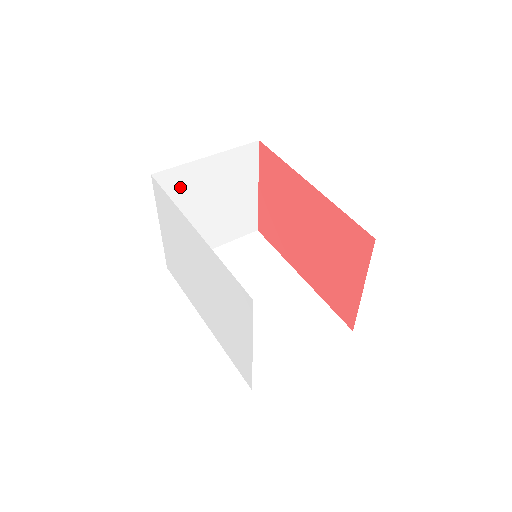
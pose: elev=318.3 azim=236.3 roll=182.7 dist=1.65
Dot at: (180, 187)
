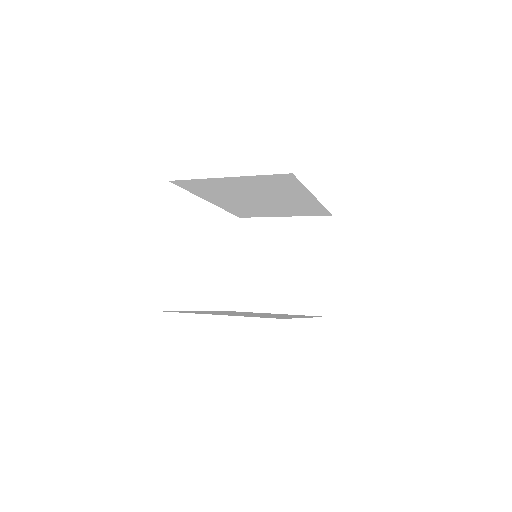
Dot at: (258, 236)
